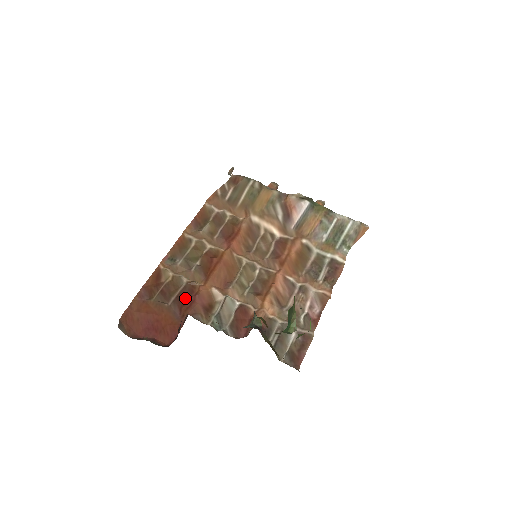
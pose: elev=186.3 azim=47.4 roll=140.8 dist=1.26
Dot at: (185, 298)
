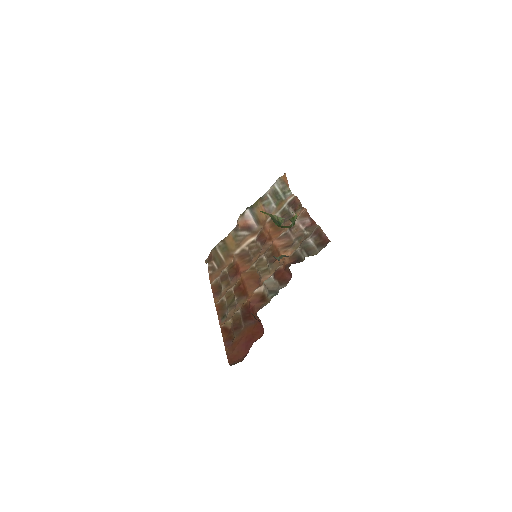
Dot at: (248, 314)
